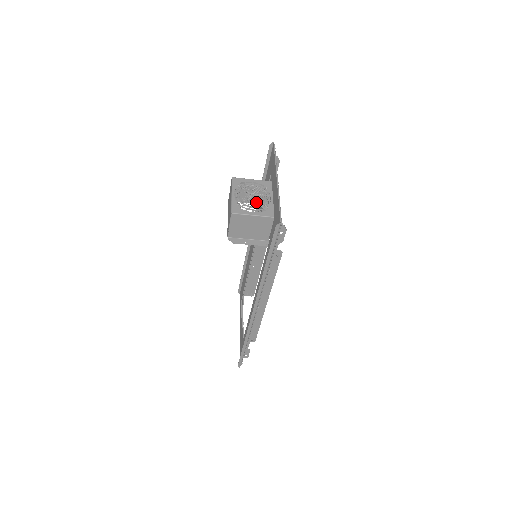
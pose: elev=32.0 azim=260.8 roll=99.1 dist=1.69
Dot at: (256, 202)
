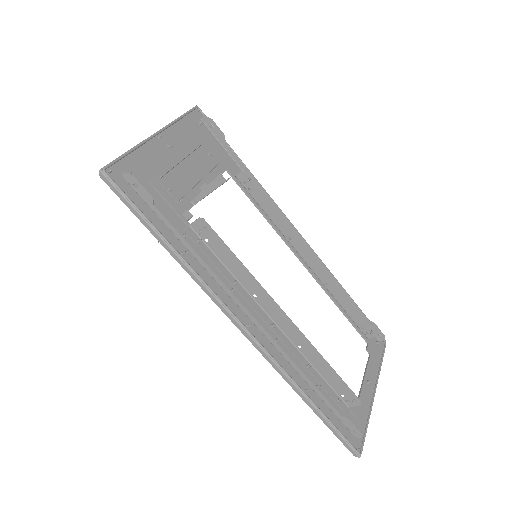
Dot at: occluded
